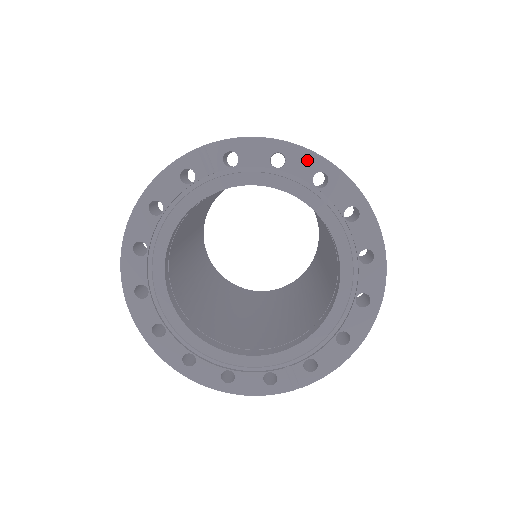
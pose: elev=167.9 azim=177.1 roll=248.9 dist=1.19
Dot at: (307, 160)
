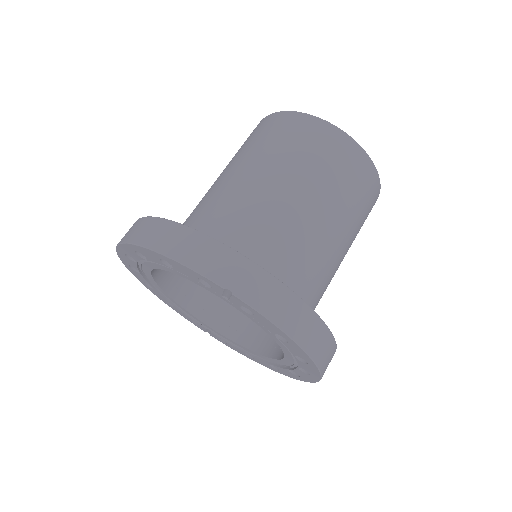
Dot at: (302, 355)
